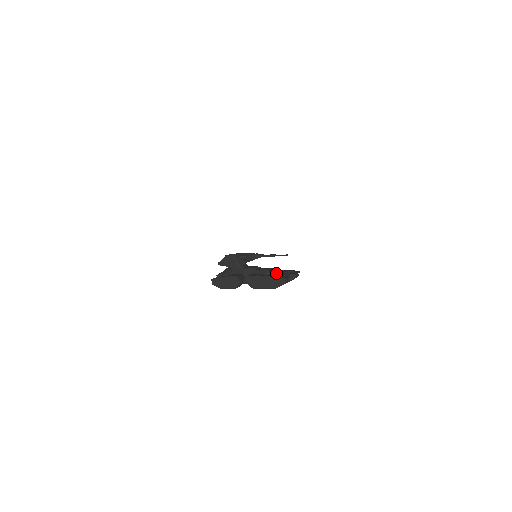
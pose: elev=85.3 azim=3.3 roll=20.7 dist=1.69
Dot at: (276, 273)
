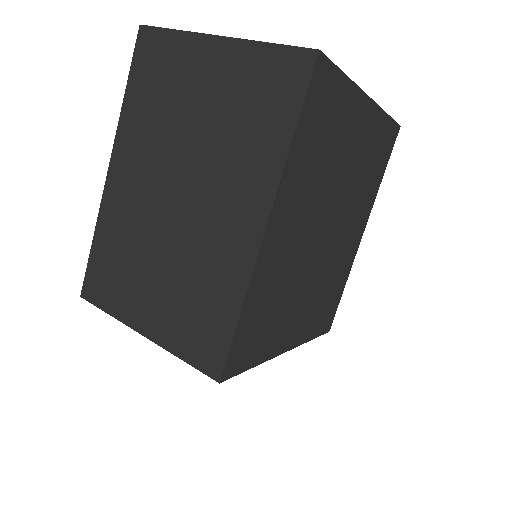
Dot at: occluded
